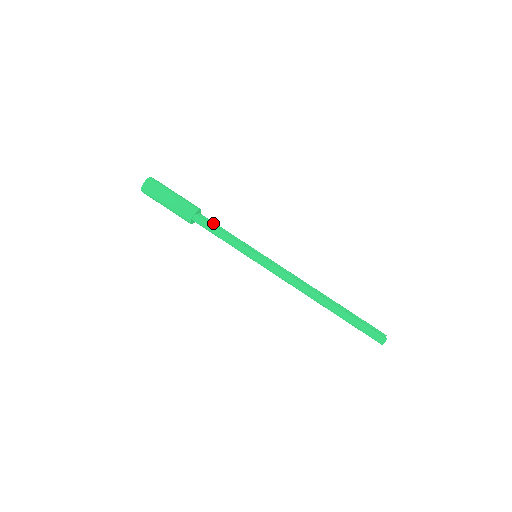
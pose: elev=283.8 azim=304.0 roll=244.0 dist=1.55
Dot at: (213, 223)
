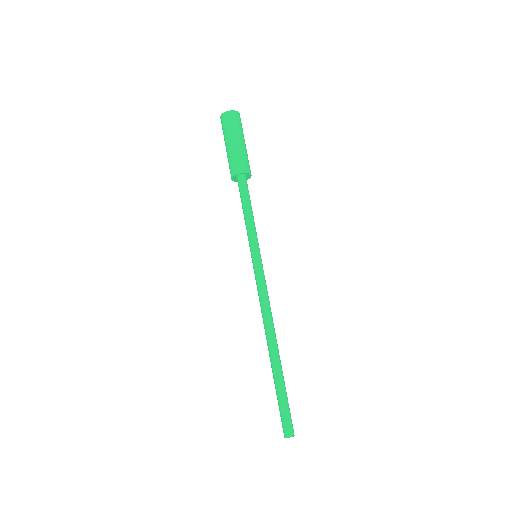
Dot at: occluded
